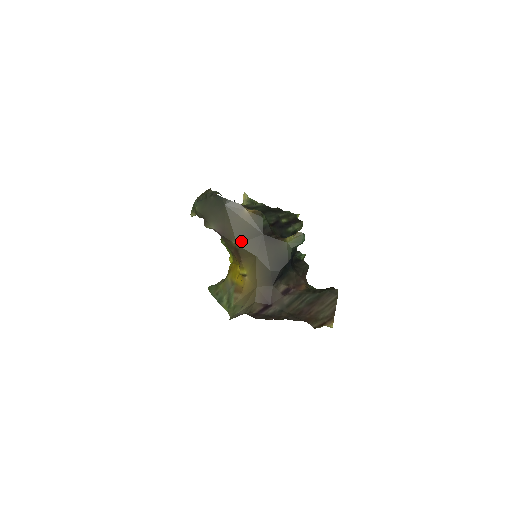
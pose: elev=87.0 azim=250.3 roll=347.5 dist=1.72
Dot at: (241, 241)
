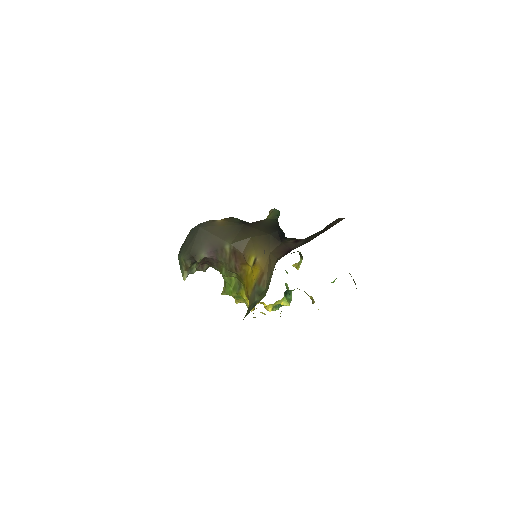
Dot at: (231, 240)
